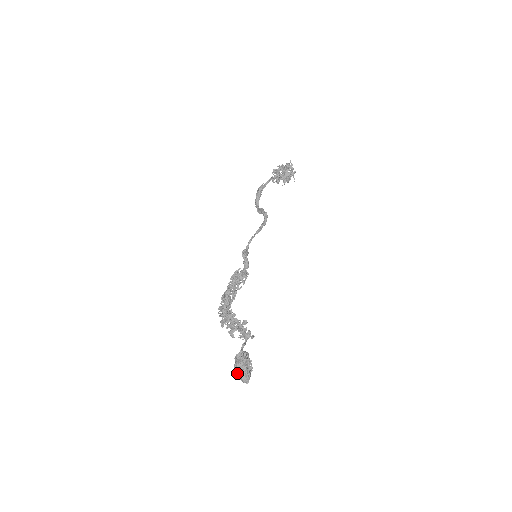
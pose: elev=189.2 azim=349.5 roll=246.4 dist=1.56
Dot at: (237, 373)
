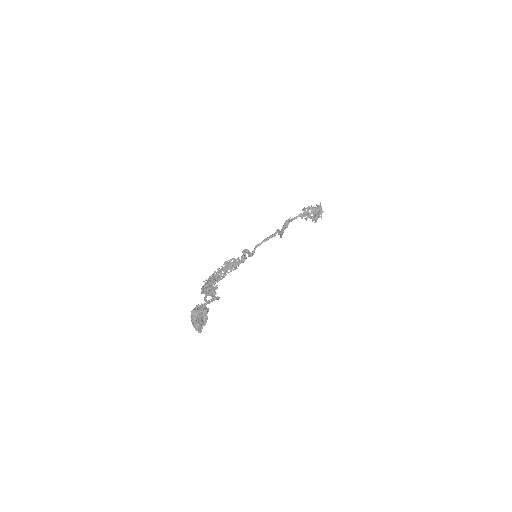
Dot at: (192, 319)
